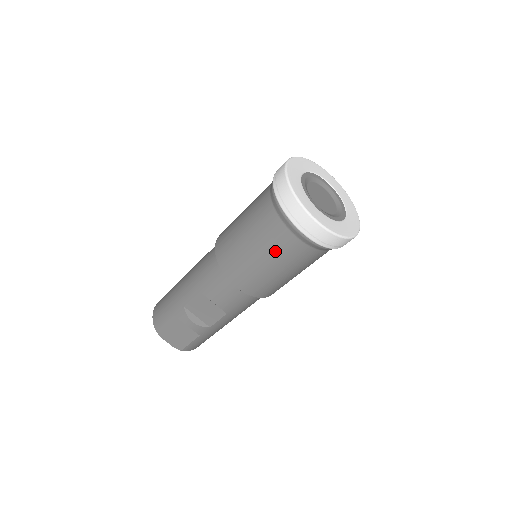
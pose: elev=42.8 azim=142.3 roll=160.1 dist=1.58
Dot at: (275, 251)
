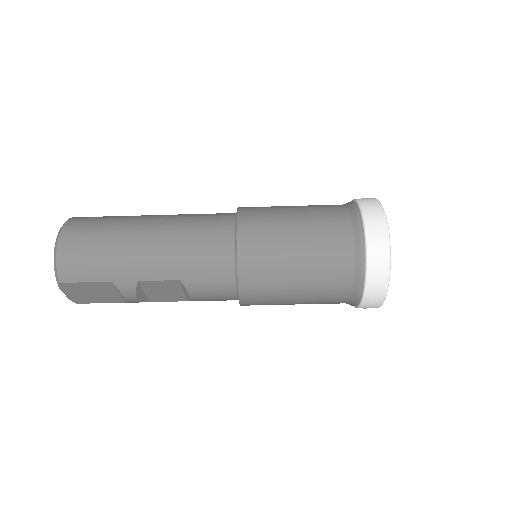
Dot at: (317, 298)
